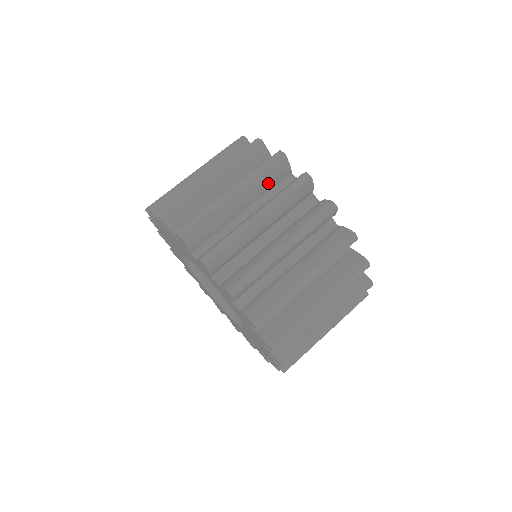
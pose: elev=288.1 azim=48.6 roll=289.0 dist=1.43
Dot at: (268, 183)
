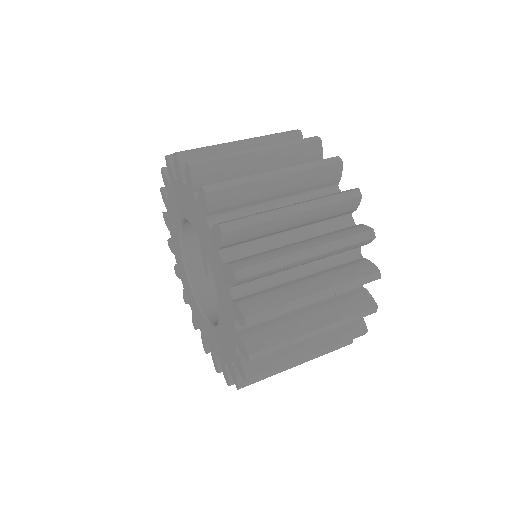
Dot at: occluded
